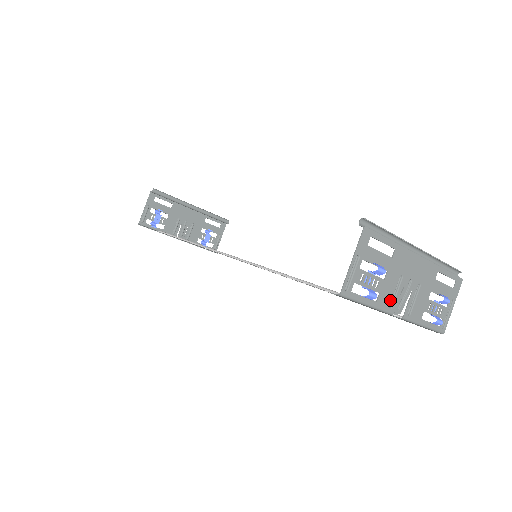
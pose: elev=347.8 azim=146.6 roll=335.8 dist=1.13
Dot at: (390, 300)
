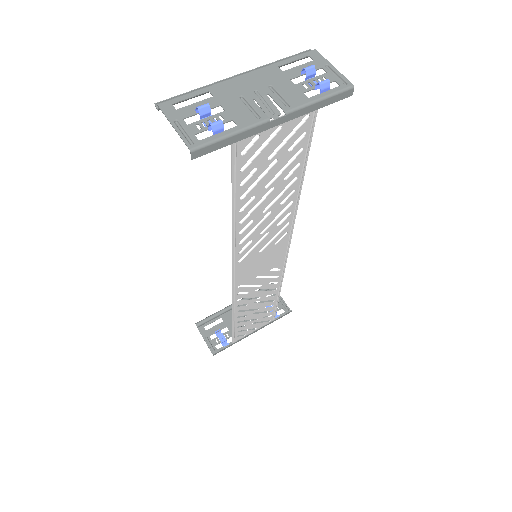
Dot at: (251, 115)
